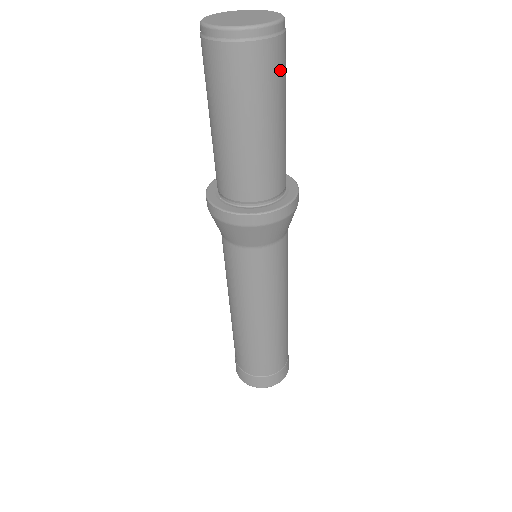
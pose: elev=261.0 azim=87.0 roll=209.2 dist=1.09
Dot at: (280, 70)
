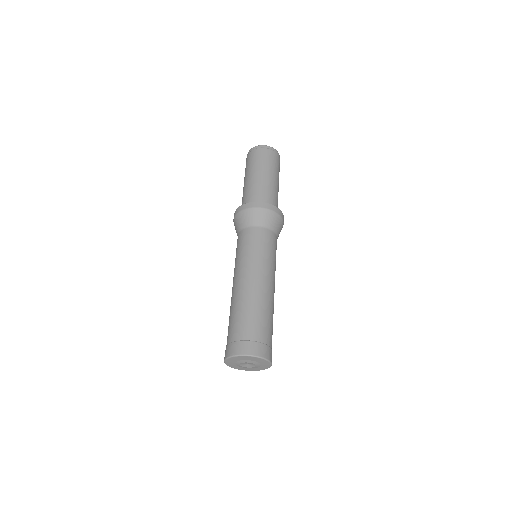
Dot at: (277, 164)
